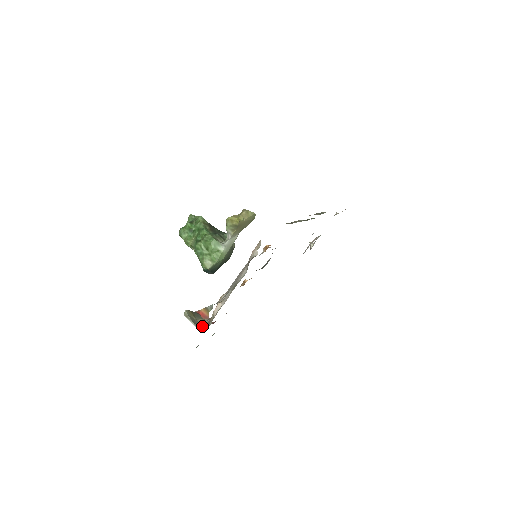
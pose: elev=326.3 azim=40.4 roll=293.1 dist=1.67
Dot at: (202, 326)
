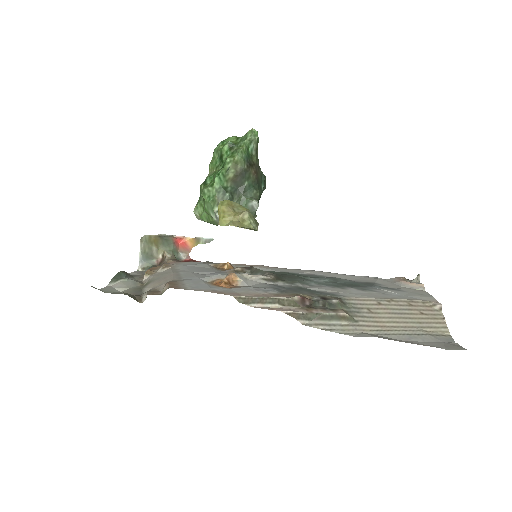
Dot at: (158, 259)
